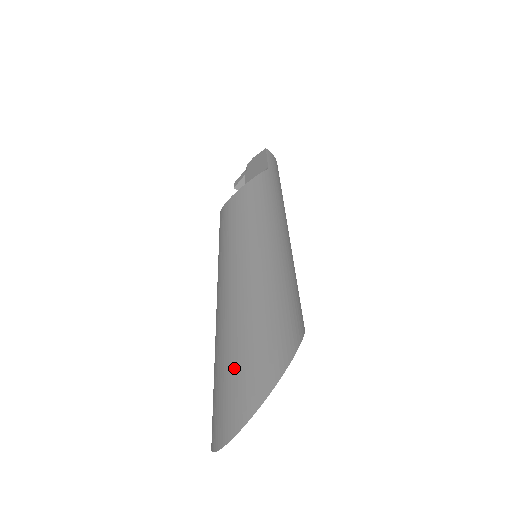
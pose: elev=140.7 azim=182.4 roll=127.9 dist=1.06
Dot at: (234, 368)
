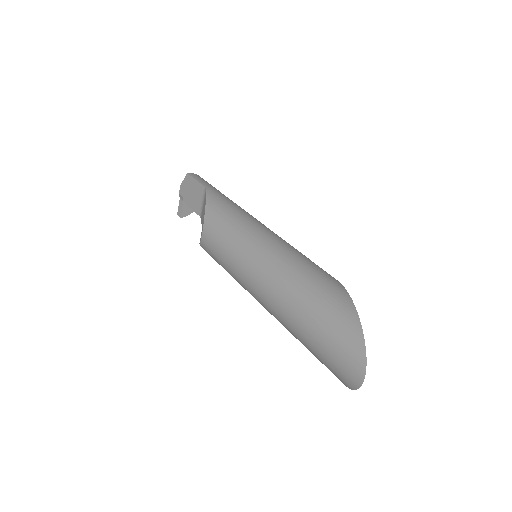
Dot at: (326, 335)
